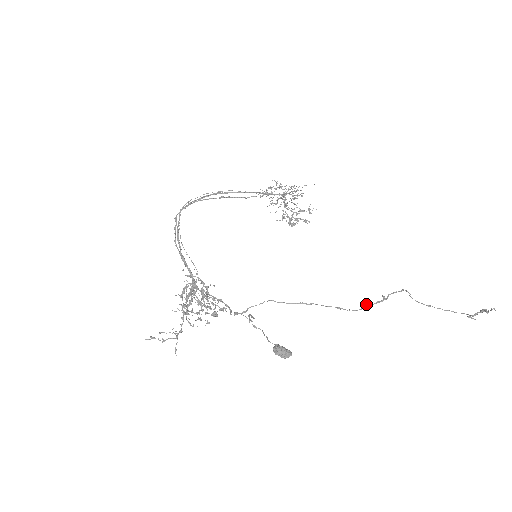
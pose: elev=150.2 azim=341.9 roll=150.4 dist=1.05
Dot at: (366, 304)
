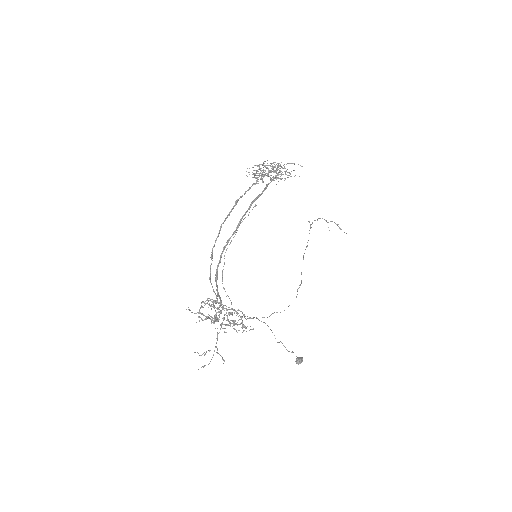
Dot at: occluded
